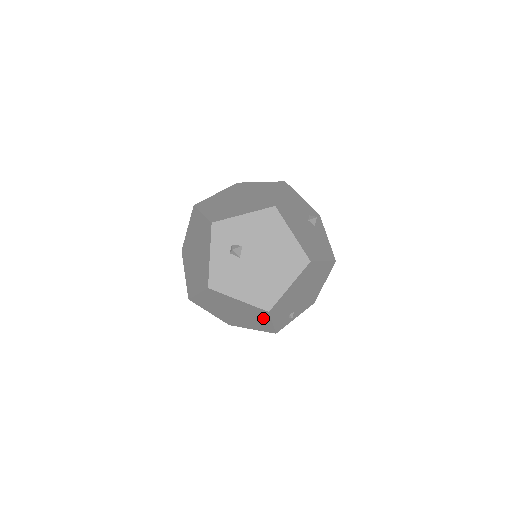
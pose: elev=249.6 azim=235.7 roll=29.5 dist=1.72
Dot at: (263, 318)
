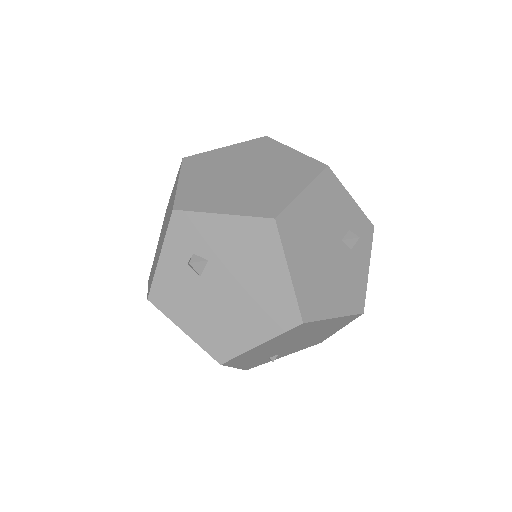
Dot at: occluded
